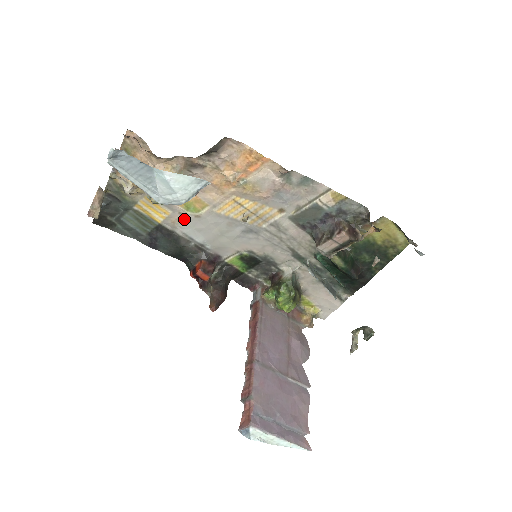
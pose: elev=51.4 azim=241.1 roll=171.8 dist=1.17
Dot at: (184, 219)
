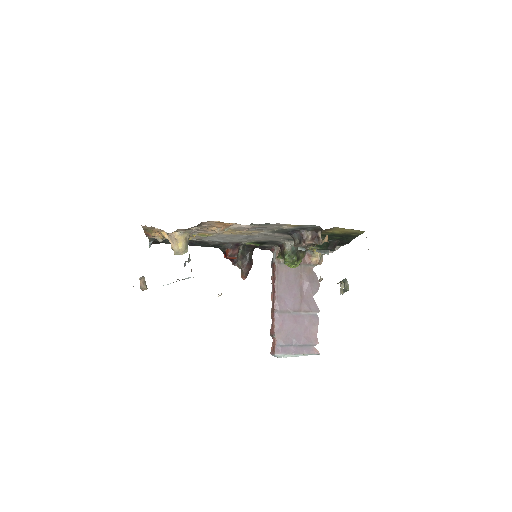
Dot at: (204, 237)
